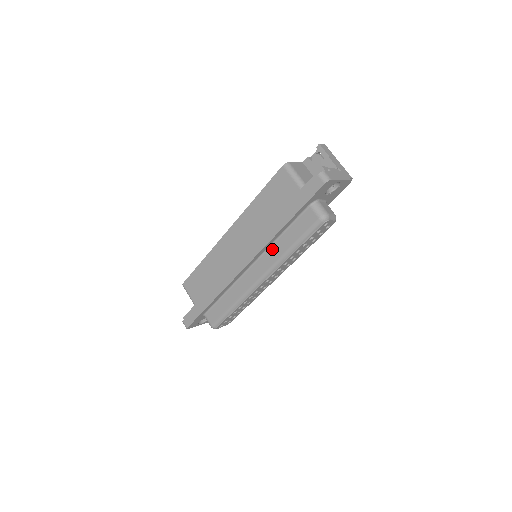
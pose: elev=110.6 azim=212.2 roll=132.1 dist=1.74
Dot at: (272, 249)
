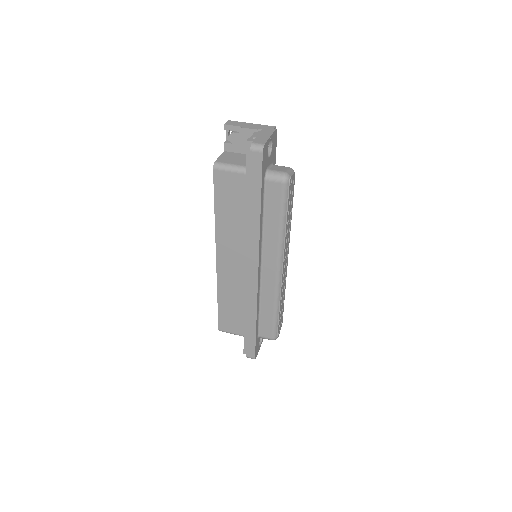
Dot at: (266, 240)
